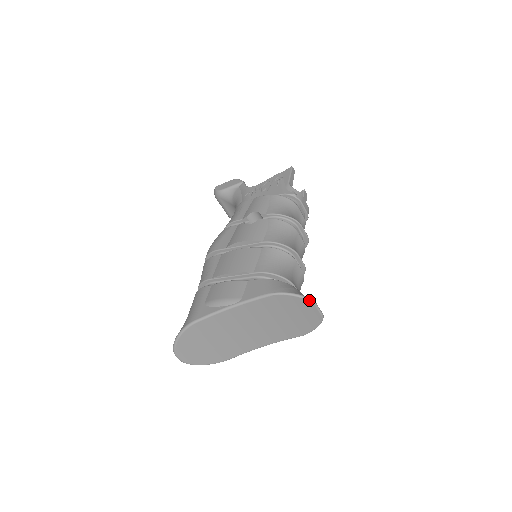
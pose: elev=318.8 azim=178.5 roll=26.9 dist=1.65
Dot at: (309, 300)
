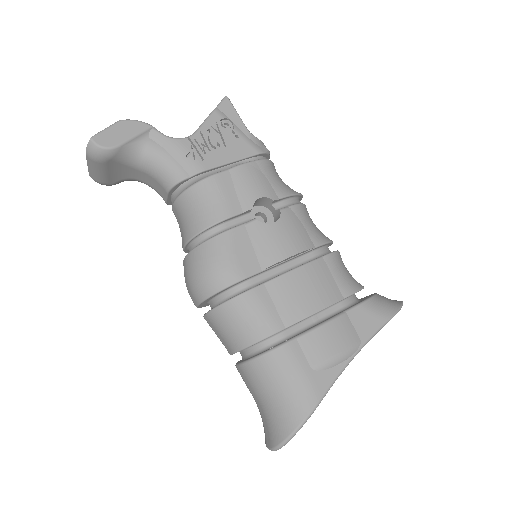
Dot at: occluded
